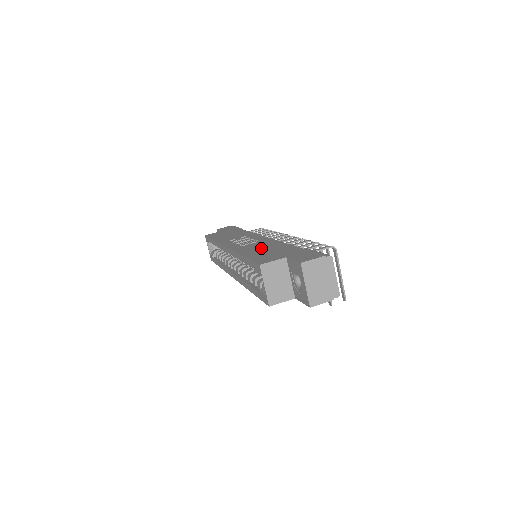
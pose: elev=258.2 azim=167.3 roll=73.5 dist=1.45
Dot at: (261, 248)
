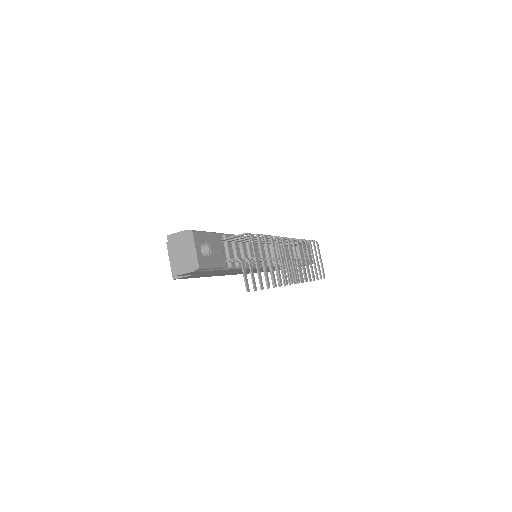
Dot at: occluded
